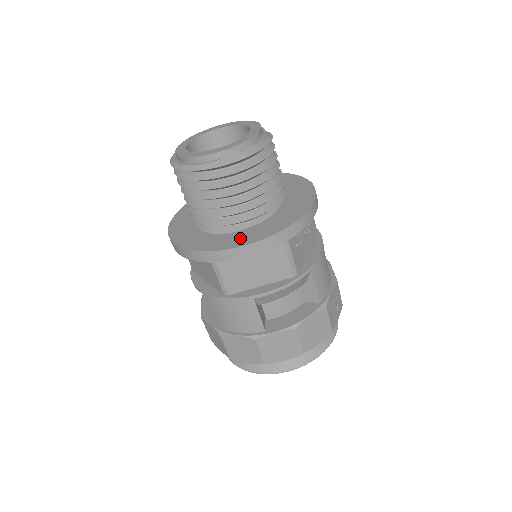
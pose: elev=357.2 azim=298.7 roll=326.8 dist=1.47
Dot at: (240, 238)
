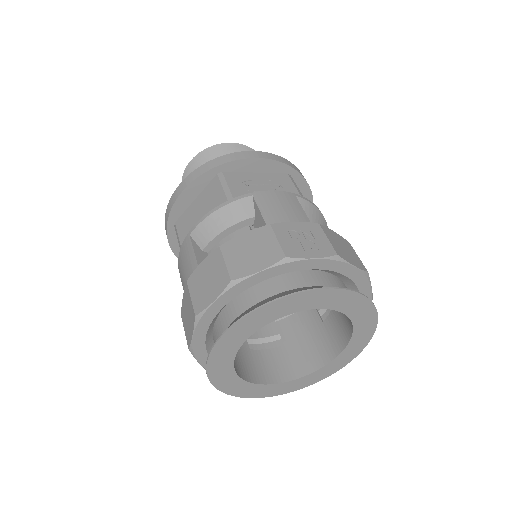
Dot at: occluded
